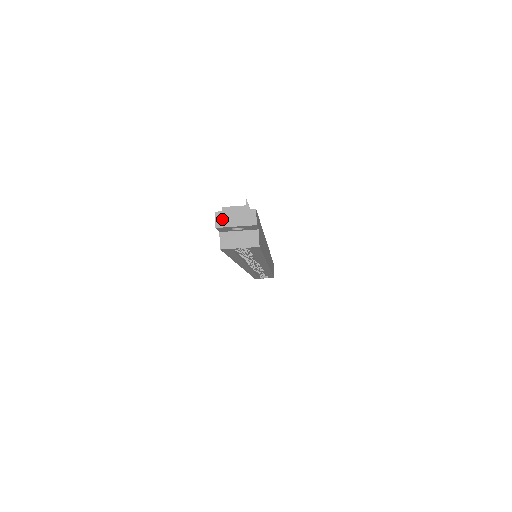
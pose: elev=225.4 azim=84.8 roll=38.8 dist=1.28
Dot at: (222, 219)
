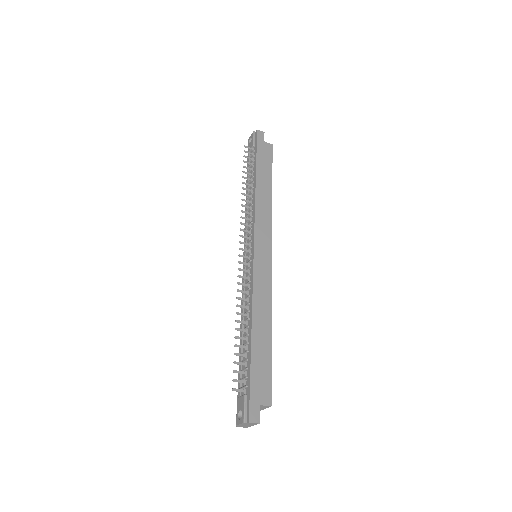
Dot at: (243, 427)
